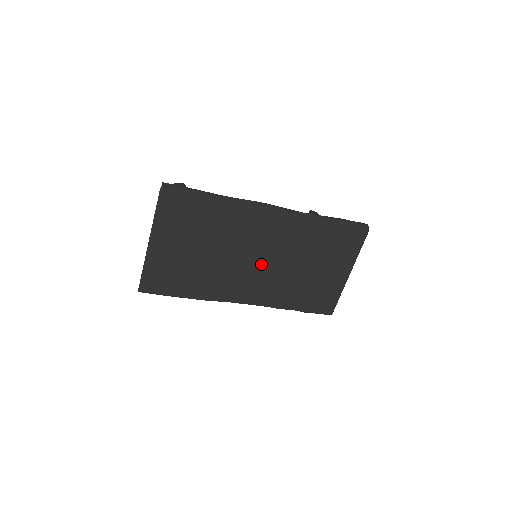
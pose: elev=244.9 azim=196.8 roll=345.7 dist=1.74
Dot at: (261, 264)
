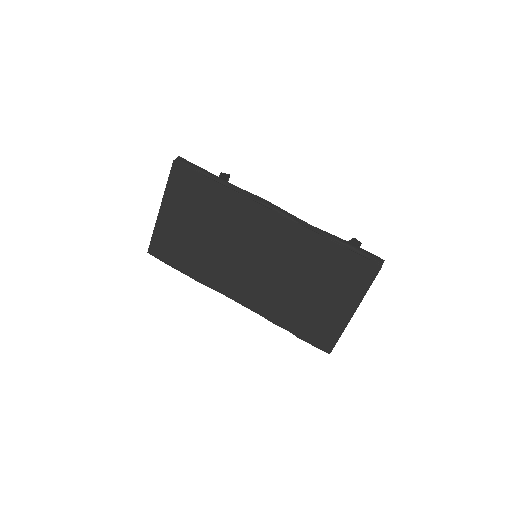
Dot at: (256, 265)
